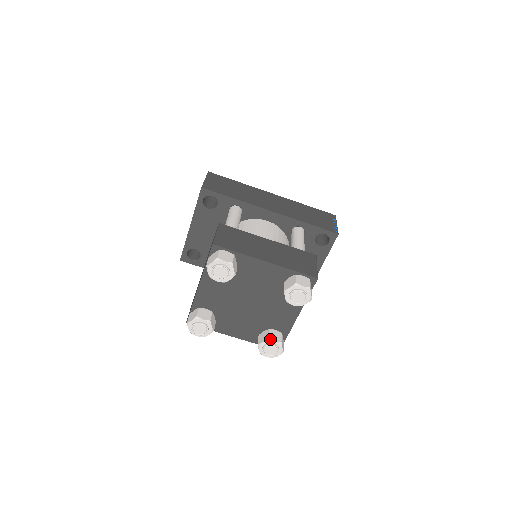
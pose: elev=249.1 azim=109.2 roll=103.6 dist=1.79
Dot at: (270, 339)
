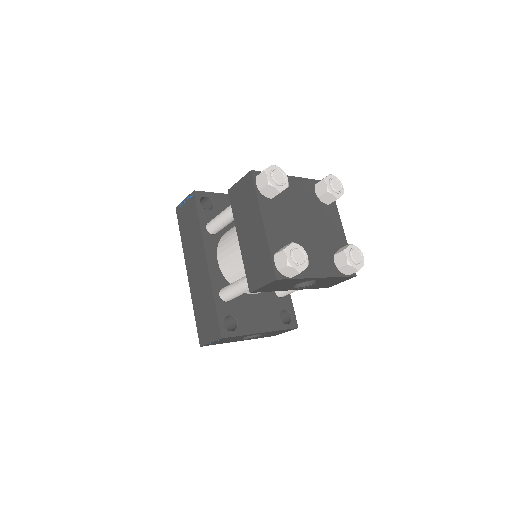
Dot at: occluded
